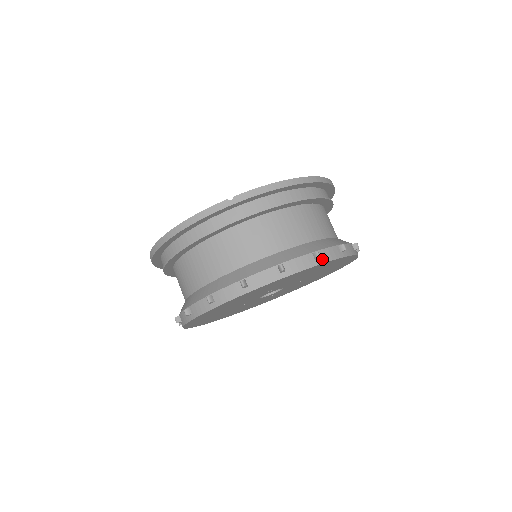
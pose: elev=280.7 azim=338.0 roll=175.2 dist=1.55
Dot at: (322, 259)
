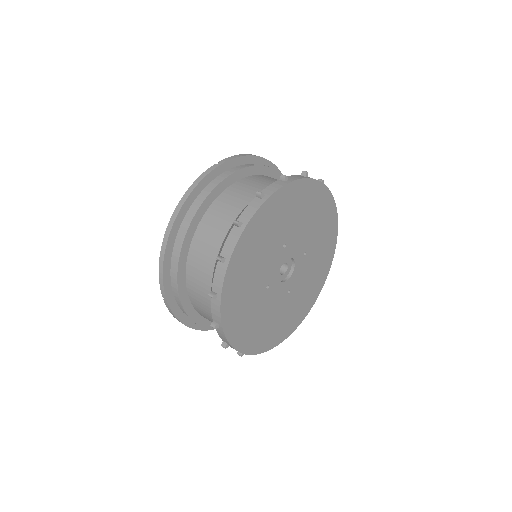
Dot at: occluded
